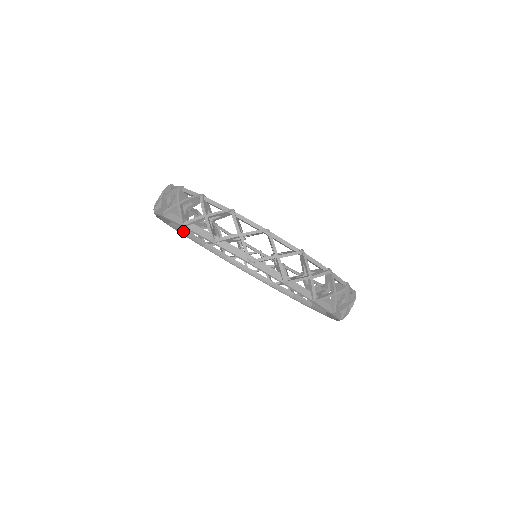
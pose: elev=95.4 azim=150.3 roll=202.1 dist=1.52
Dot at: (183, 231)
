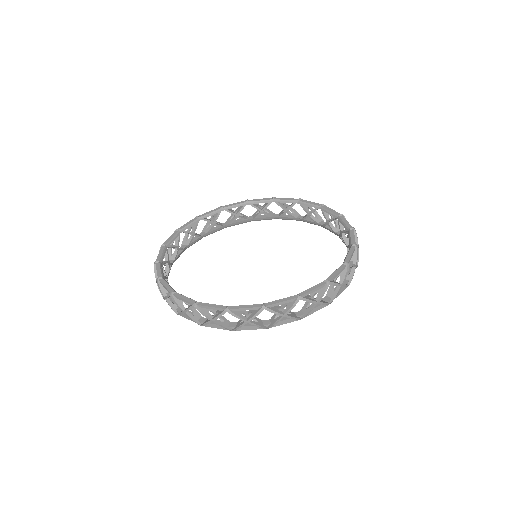
Dot at: (201, 238)
